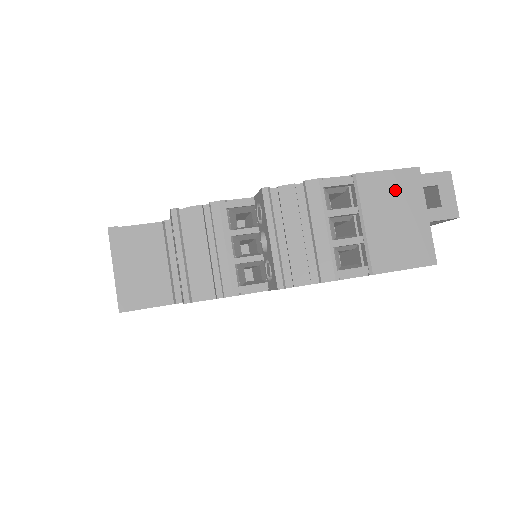
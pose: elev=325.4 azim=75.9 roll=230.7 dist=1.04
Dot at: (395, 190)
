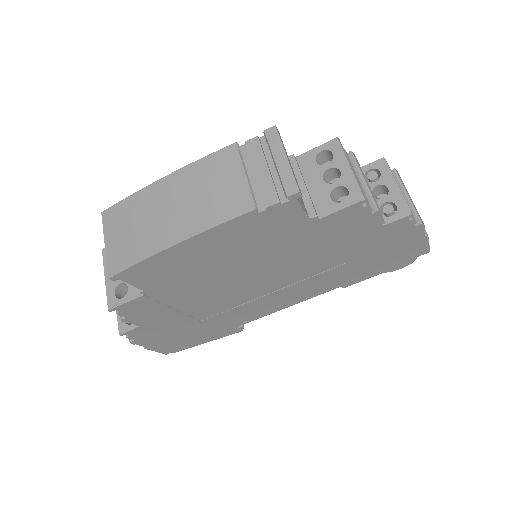
Dot at: occluded
